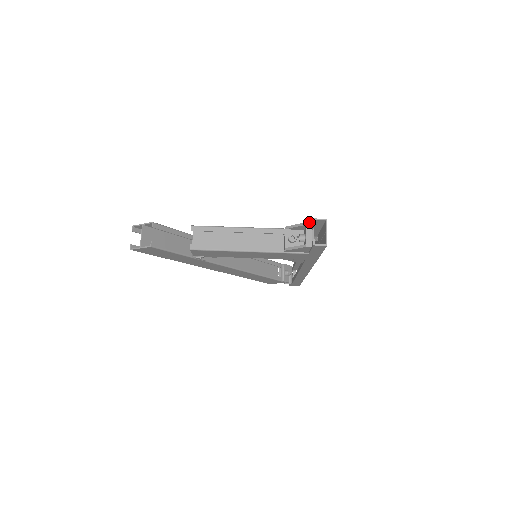
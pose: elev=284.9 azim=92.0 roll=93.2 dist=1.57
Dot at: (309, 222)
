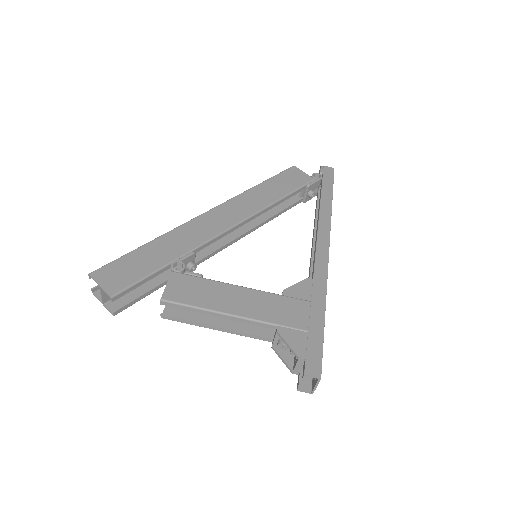
Dot at: (302, 358)
